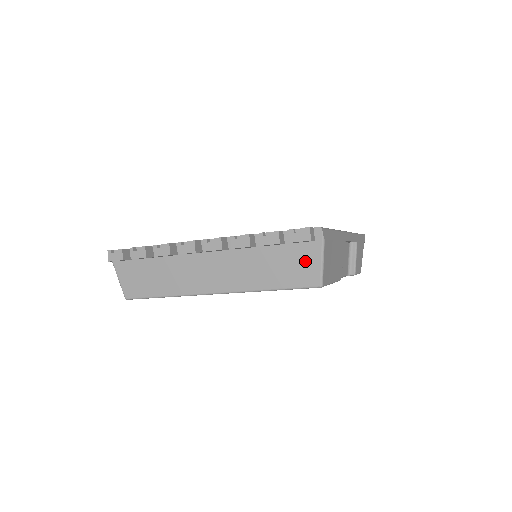
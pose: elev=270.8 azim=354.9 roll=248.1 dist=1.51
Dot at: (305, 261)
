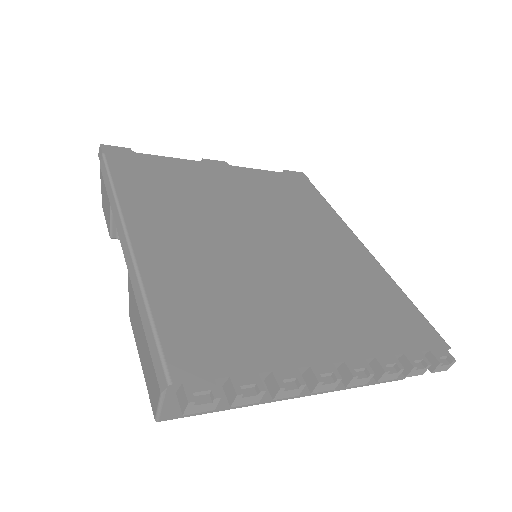
Dot at: occluded
